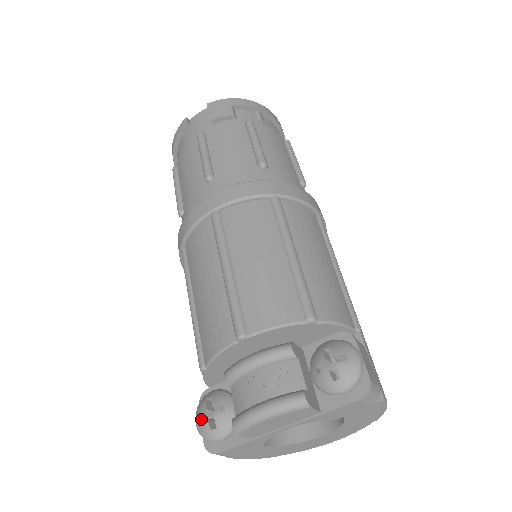
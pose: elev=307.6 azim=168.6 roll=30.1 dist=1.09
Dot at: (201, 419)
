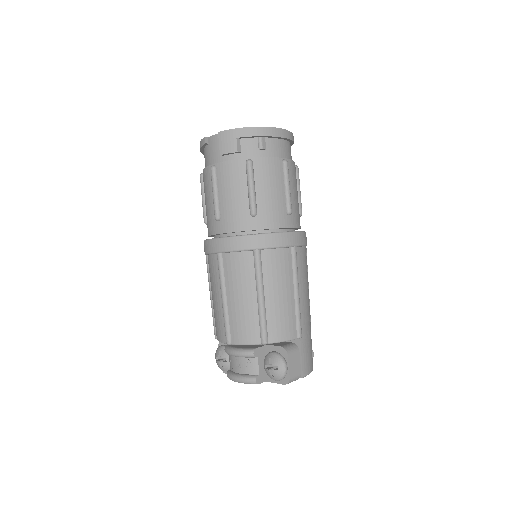
Dot at: (217, 358)
